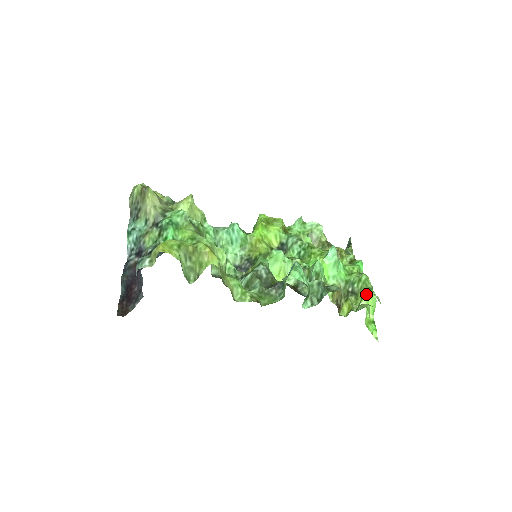
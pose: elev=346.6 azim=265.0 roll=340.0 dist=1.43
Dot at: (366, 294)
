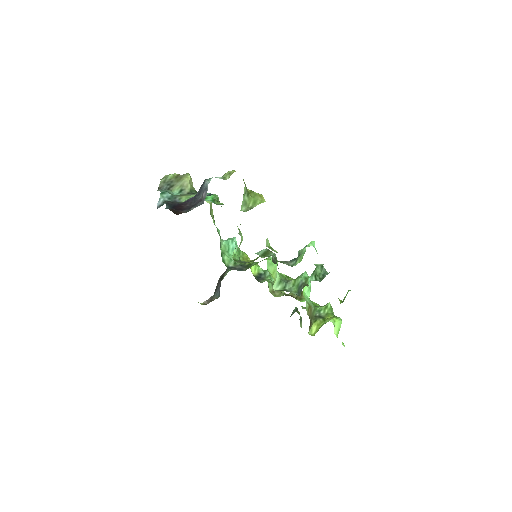
Dot at: (350, 290)
